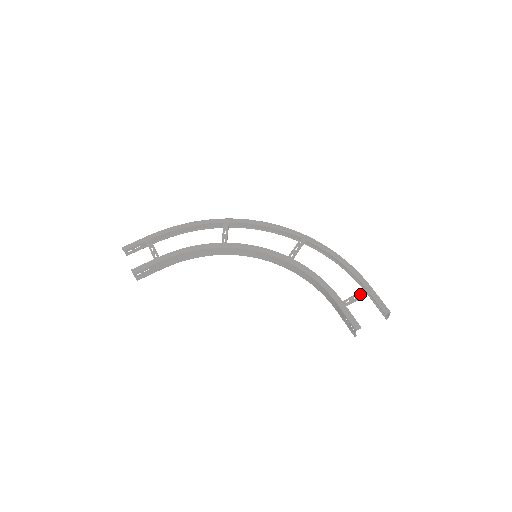
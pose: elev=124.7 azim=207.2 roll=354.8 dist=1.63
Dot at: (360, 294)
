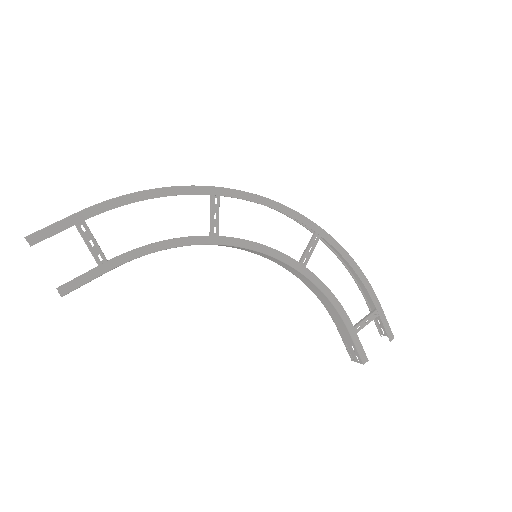
Dot at: (371, 317)
